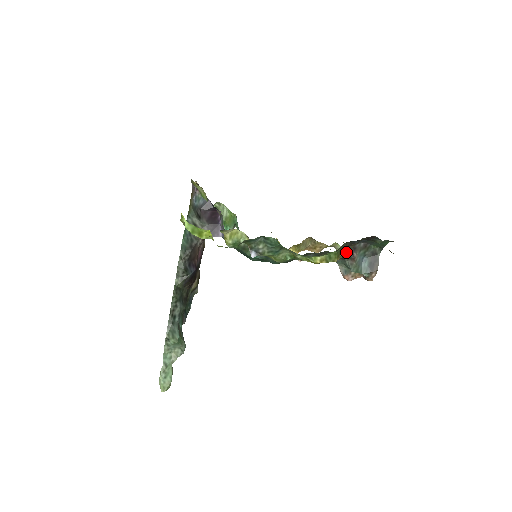
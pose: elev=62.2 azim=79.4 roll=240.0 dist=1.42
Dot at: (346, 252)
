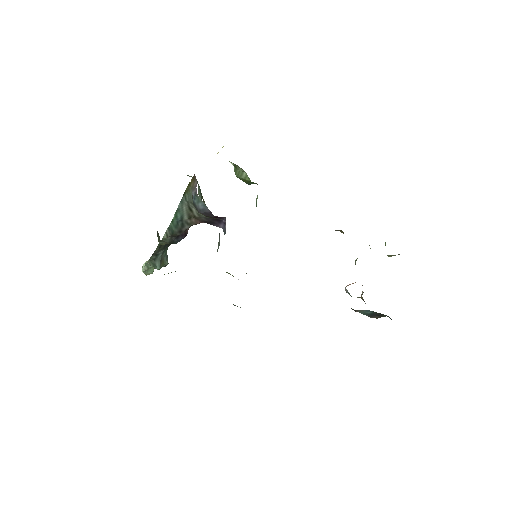
Dot at: occluded
